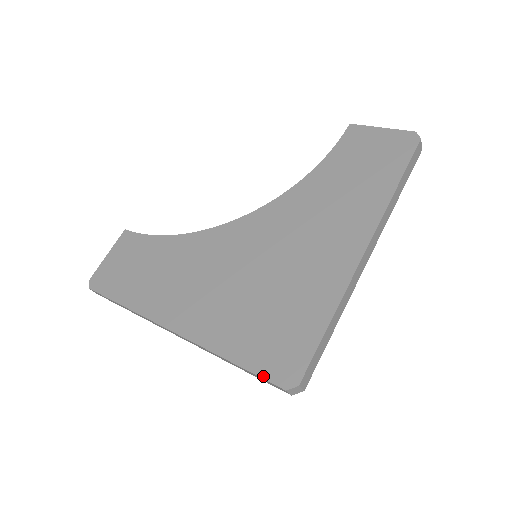
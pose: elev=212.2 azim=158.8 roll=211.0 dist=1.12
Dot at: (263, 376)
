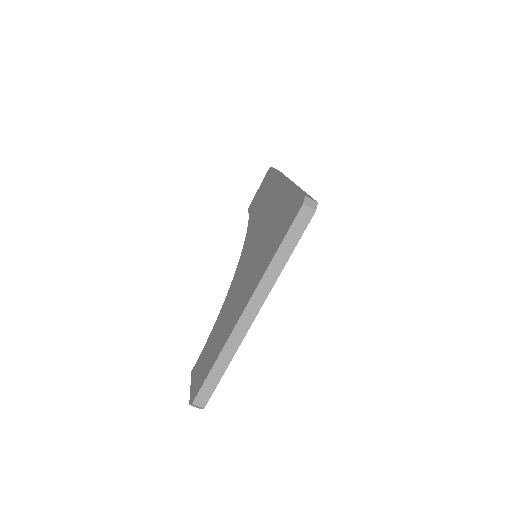
Dot at: (291, 223)
